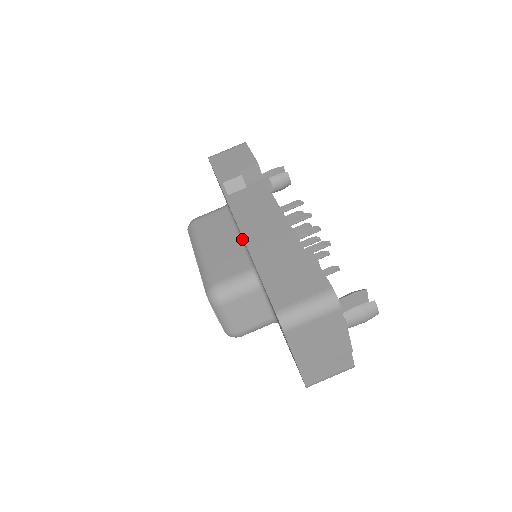
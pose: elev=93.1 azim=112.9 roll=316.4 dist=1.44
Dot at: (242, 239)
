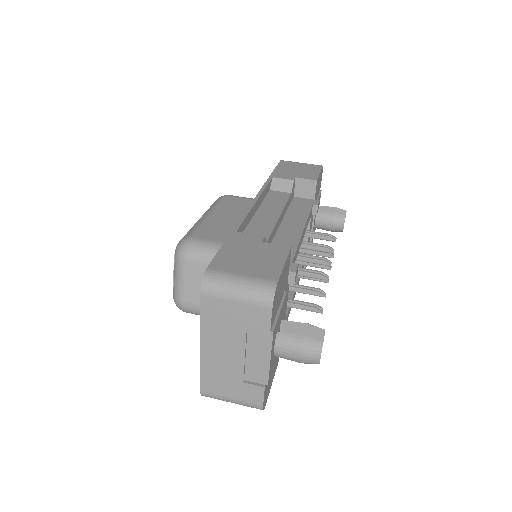
Dot at: occluded
